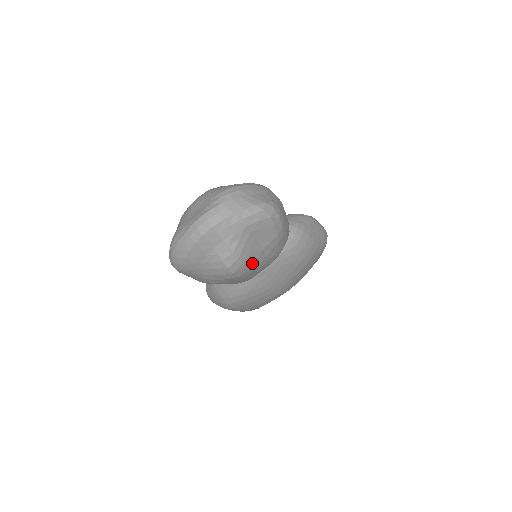
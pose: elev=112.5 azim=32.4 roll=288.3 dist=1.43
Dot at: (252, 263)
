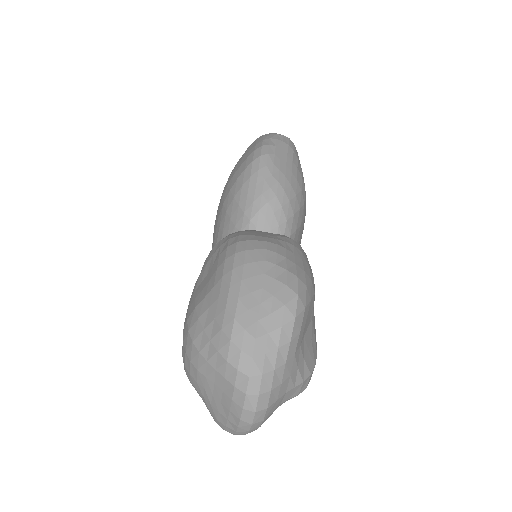
Dot at: (315, 344)
